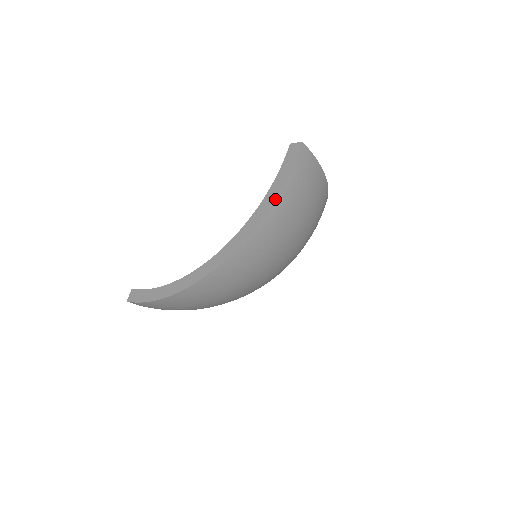
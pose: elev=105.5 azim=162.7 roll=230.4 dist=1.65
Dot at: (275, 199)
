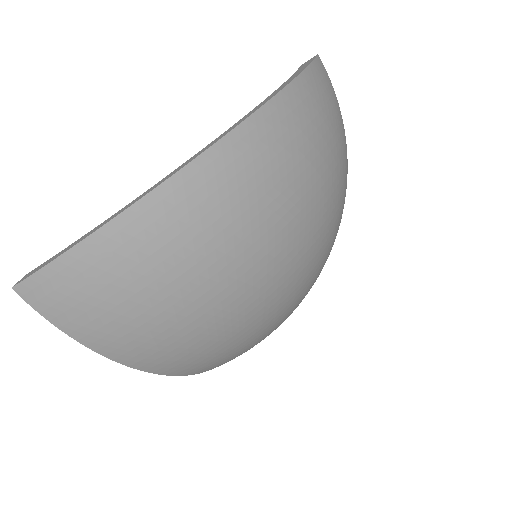
Dot at: (298, 74)
